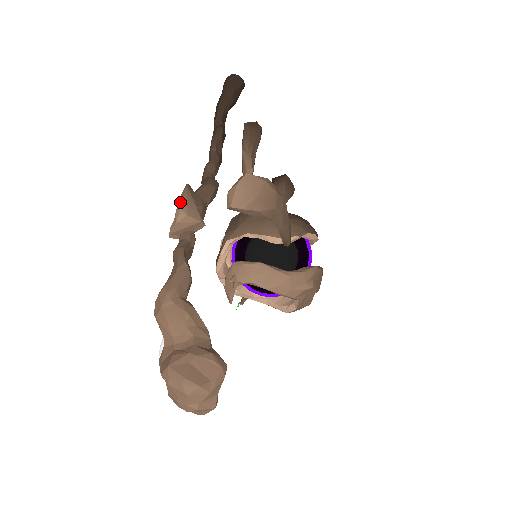
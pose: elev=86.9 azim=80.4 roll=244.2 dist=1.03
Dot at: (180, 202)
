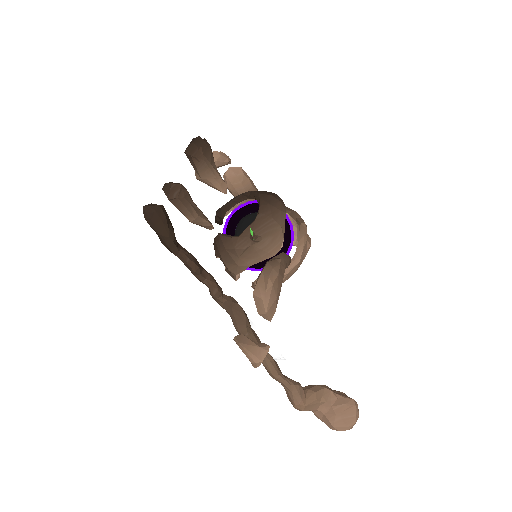
Dot at: (249, 358)
